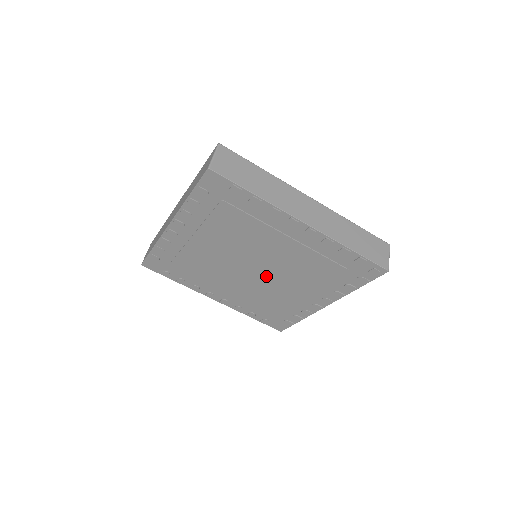
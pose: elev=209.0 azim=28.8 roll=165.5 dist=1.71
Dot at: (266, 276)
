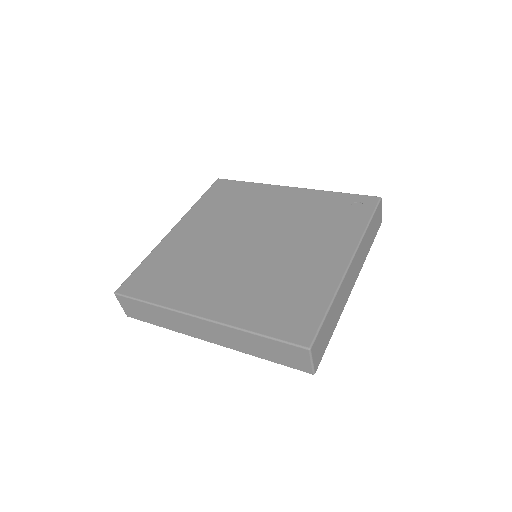
Dot at: occluded
